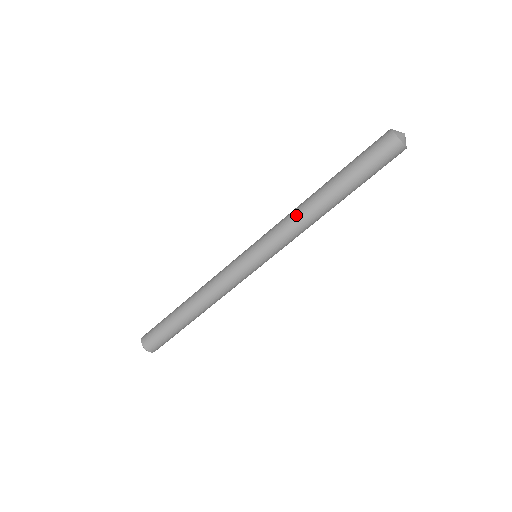
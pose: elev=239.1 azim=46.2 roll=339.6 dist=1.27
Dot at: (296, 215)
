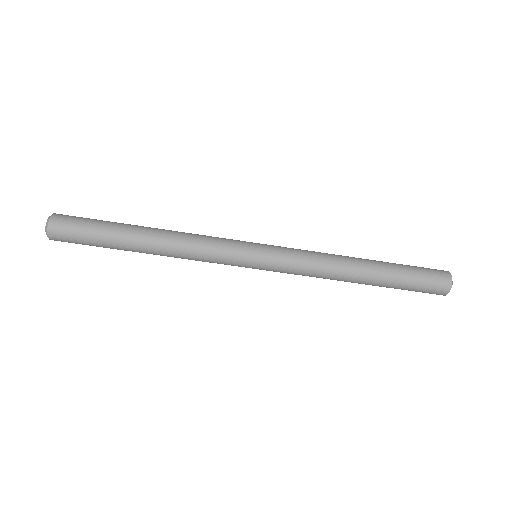
Dot at: (328, 256)
